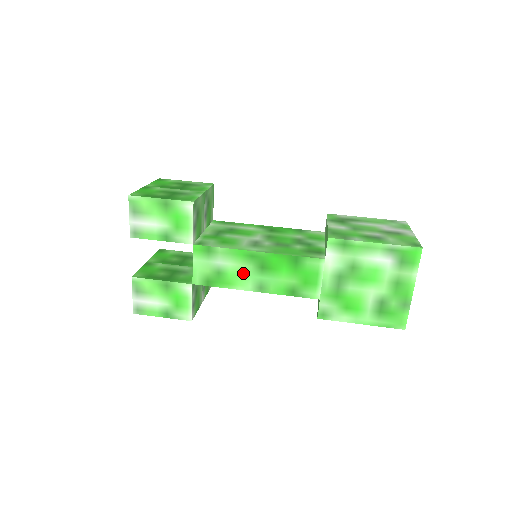
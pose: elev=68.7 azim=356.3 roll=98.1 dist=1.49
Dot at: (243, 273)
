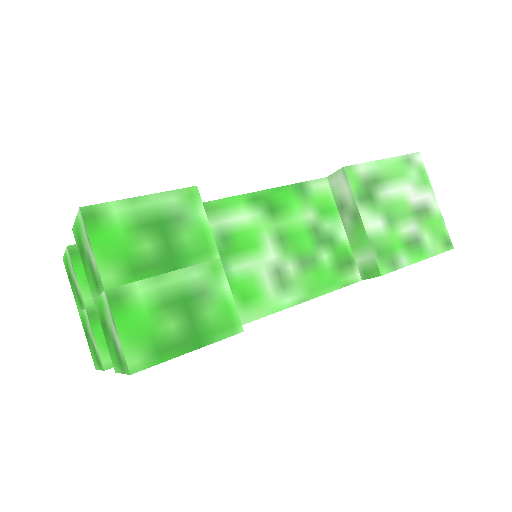
Dot at: occluded
